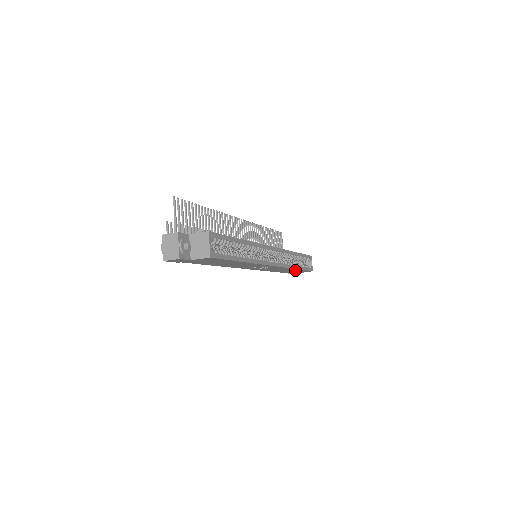
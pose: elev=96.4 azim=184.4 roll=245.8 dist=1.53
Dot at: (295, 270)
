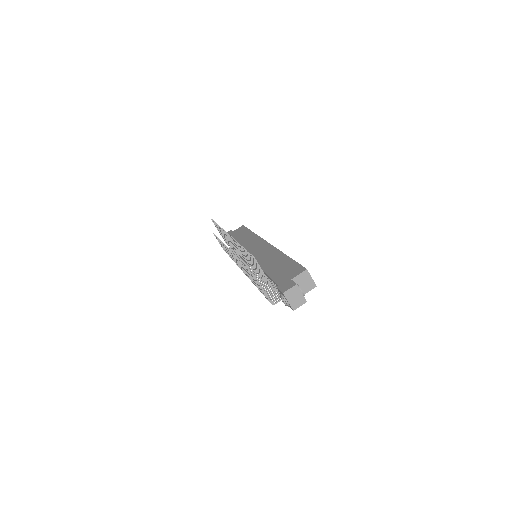
Dot at: occluded
